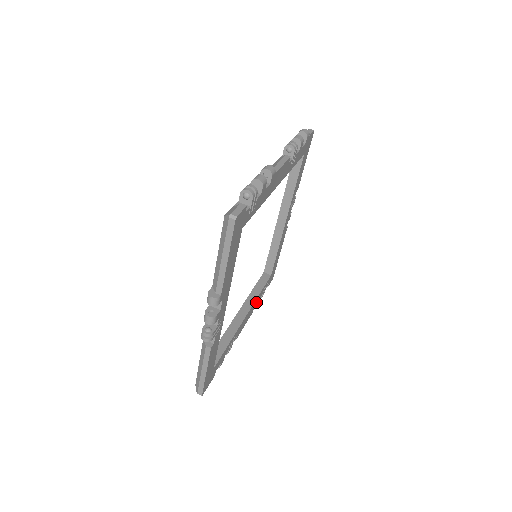
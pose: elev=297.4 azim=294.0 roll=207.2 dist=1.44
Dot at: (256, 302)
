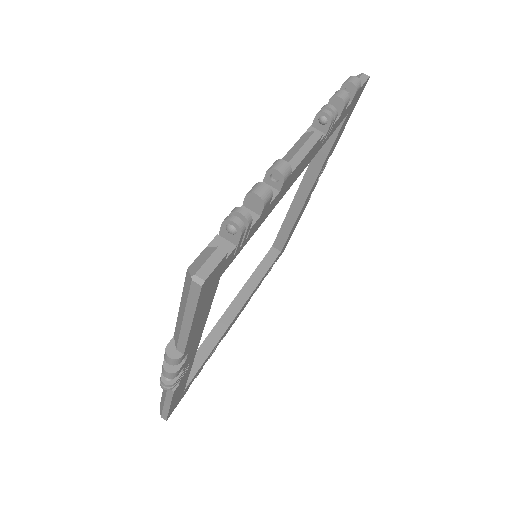
Dot at: (256, 288)
